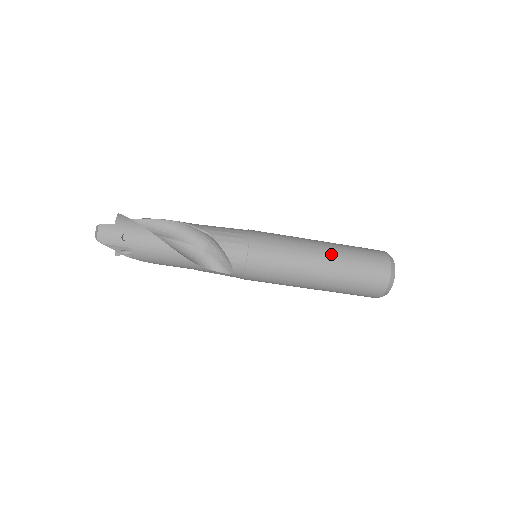
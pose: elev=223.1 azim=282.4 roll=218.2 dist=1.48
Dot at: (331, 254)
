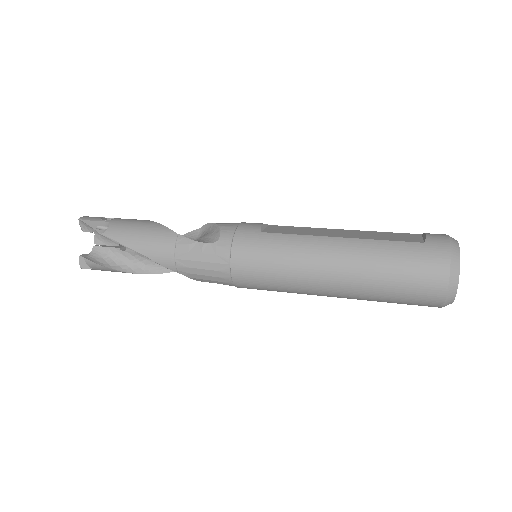
Dot at: (346, 297)
